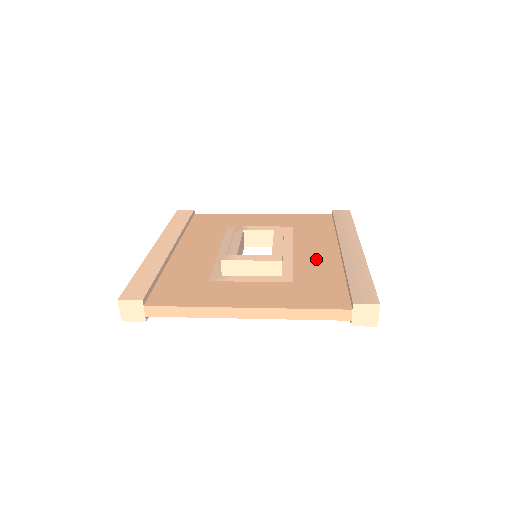
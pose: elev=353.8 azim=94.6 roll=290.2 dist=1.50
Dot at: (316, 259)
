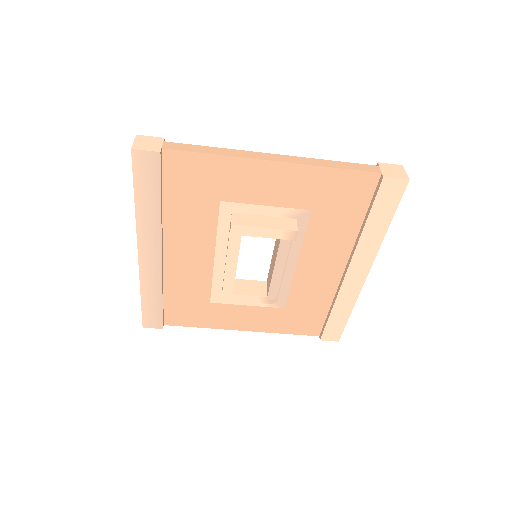
Dot at: occluded
